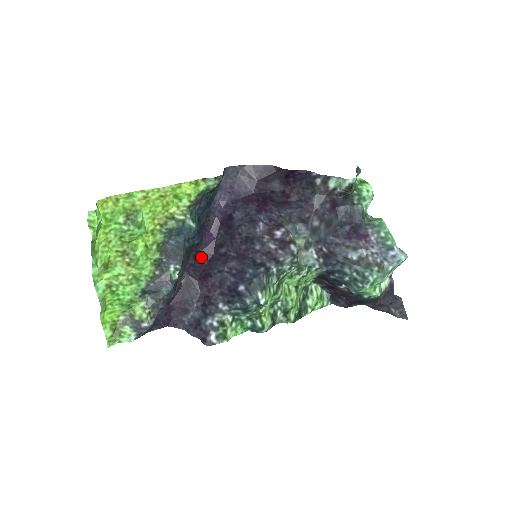
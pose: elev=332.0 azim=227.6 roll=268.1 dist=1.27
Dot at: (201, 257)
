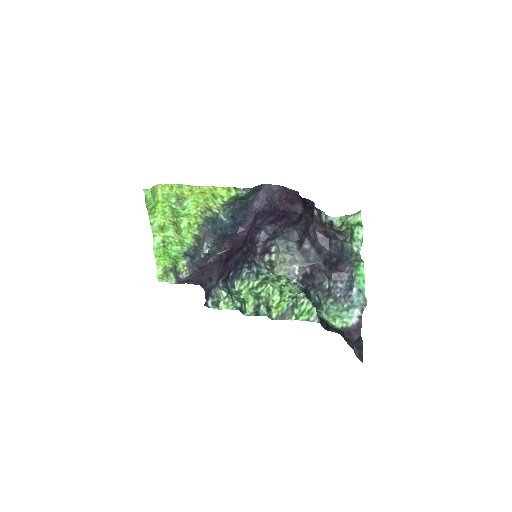
Dot at: (234, 245)
